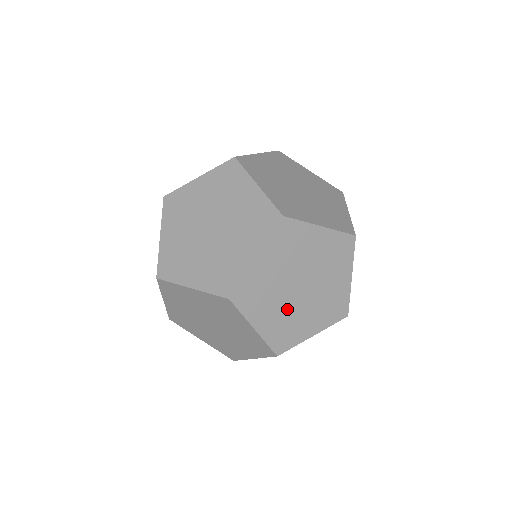
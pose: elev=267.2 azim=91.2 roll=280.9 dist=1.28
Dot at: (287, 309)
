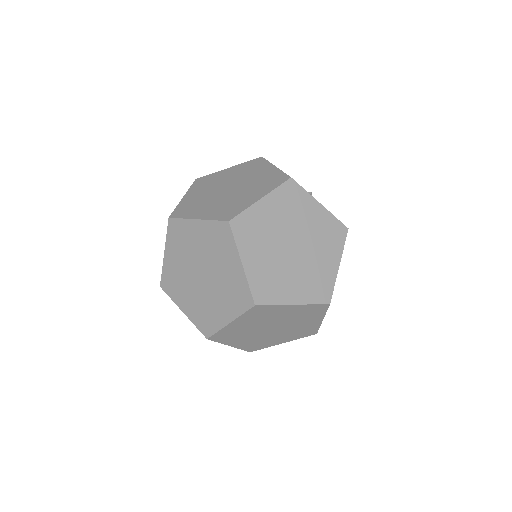
Dot at: (301, 270)
